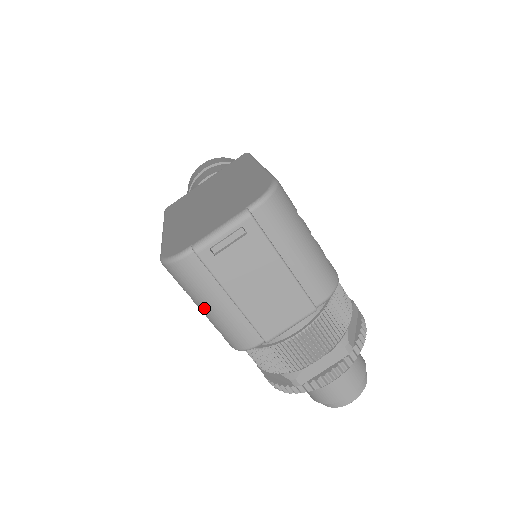
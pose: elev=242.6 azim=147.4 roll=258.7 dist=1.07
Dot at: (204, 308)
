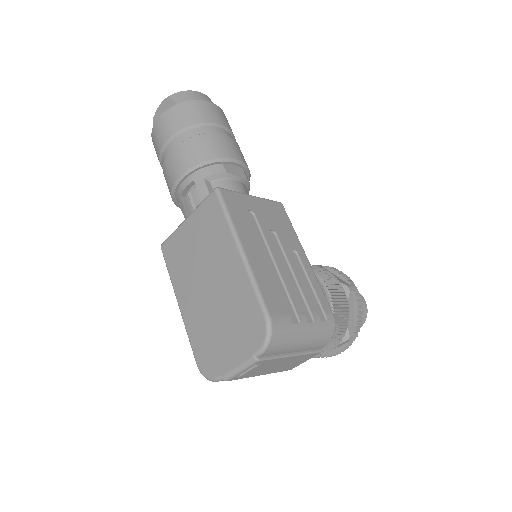
Dot at: occluded
